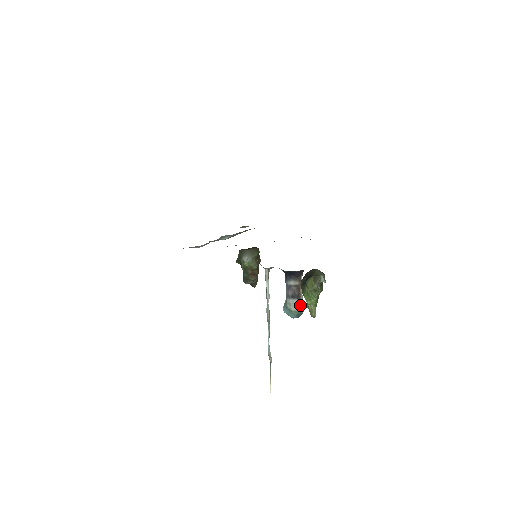
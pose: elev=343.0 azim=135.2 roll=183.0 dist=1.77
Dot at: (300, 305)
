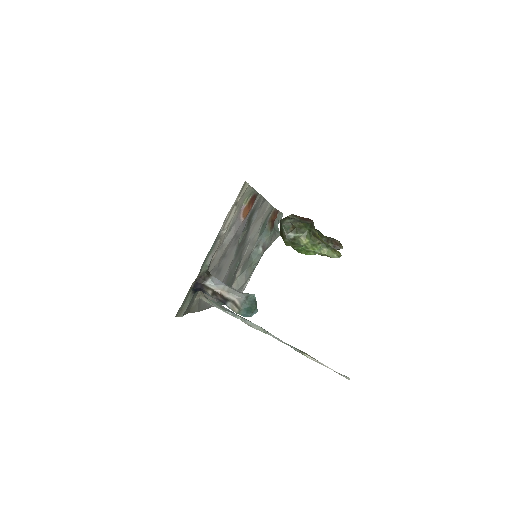
Dot at: (236, 303)
